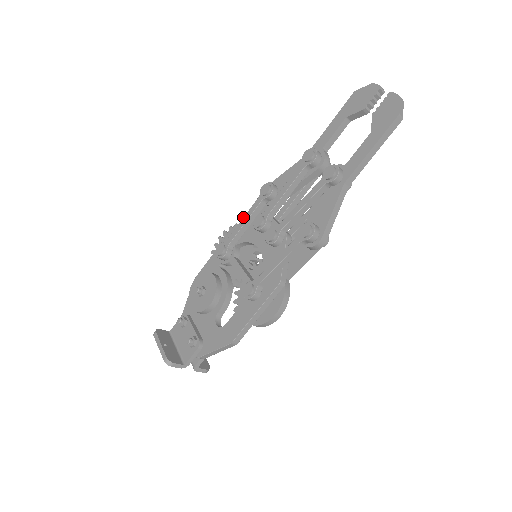
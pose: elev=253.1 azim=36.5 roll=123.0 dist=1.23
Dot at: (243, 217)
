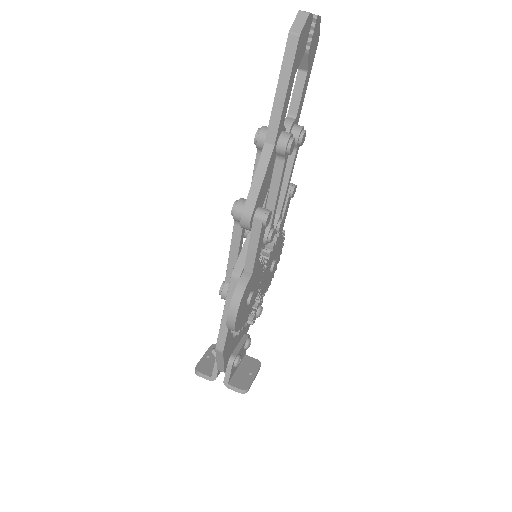
Dot at: occluded
